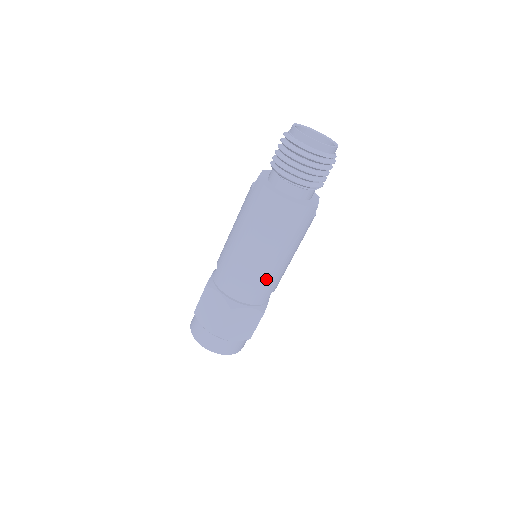
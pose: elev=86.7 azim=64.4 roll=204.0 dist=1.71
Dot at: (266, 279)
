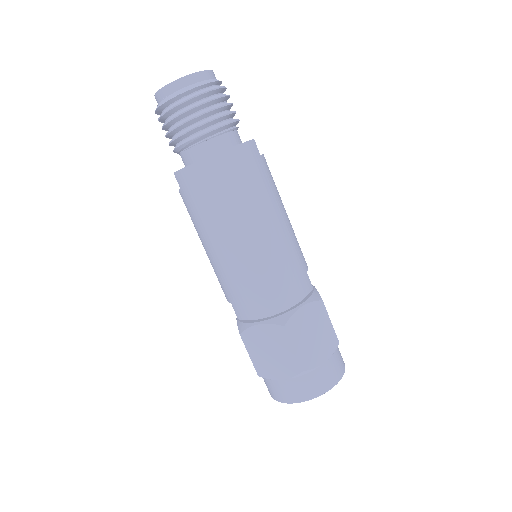
Dot at: (284, 259)
